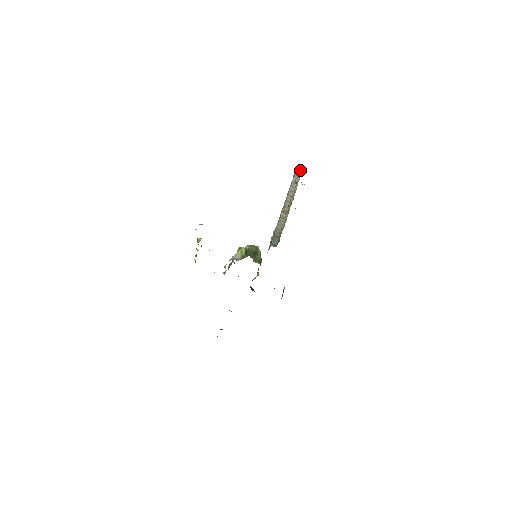
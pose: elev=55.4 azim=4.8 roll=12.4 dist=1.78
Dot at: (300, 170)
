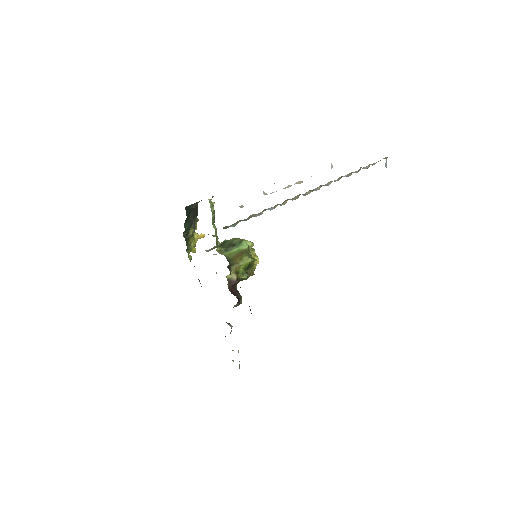
Dot at: occluded
